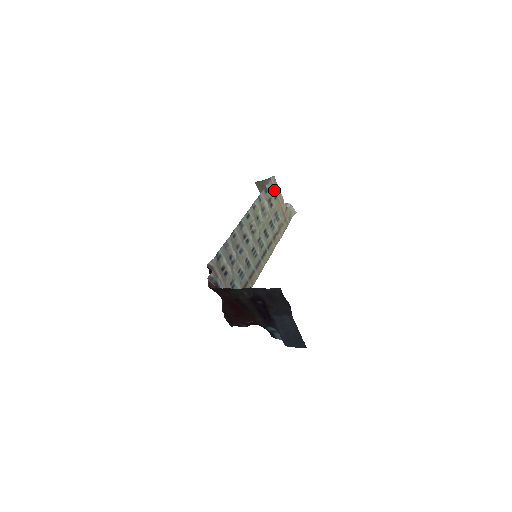
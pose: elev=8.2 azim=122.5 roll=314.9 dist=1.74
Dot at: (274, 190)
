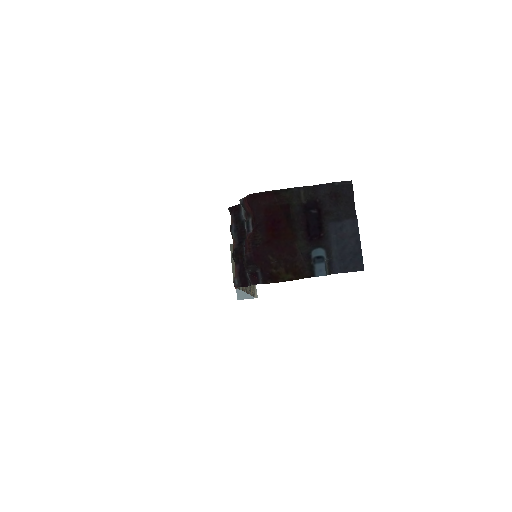
Dot at: occluded
